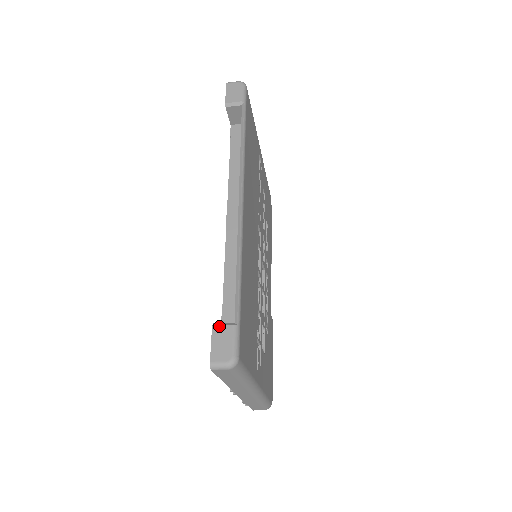
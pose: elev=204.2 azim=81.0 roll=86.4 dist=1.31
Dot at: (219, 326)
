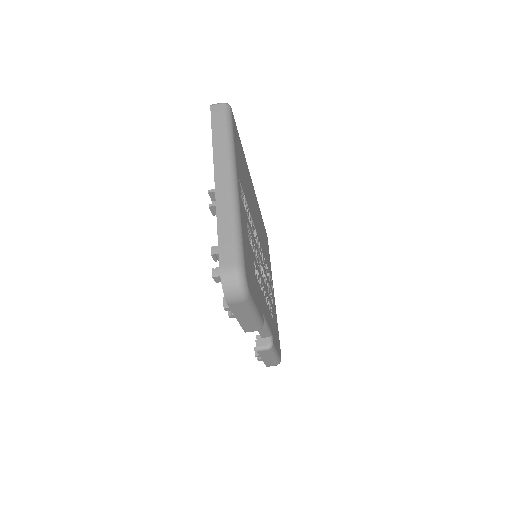
Dot at: occluded
